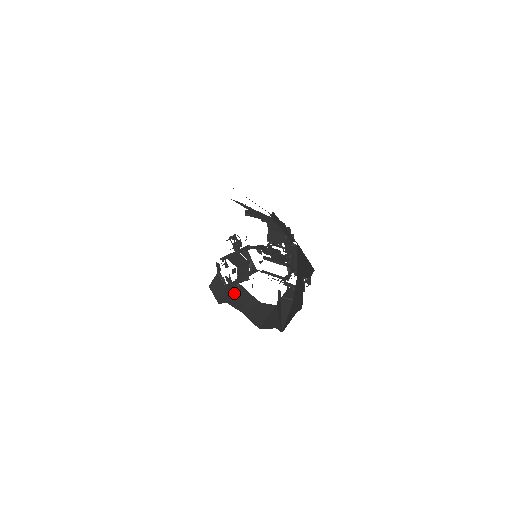
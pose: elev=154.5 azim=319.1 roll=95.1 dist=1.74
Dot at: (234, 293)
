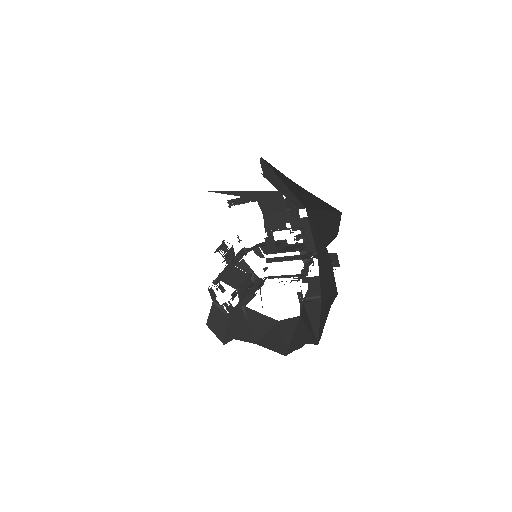
Dot at: (240, 321)
